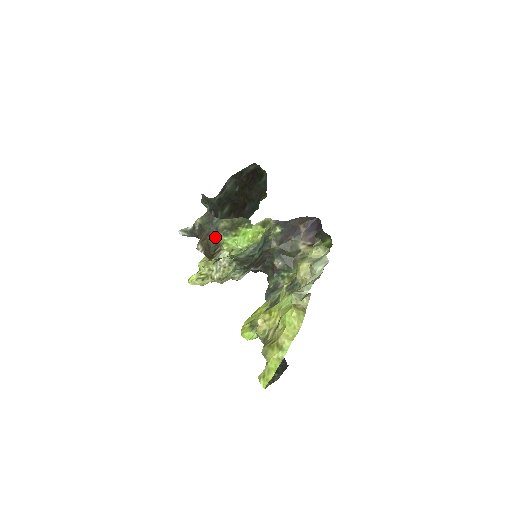
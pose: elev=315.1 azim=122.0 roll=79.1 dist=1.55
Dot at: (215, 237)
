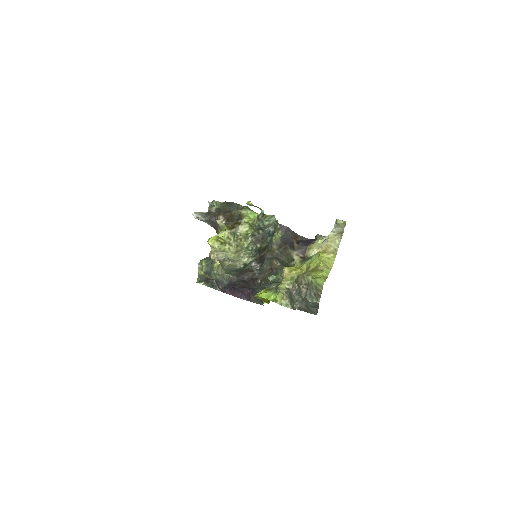
Dot at: (240, 209)
